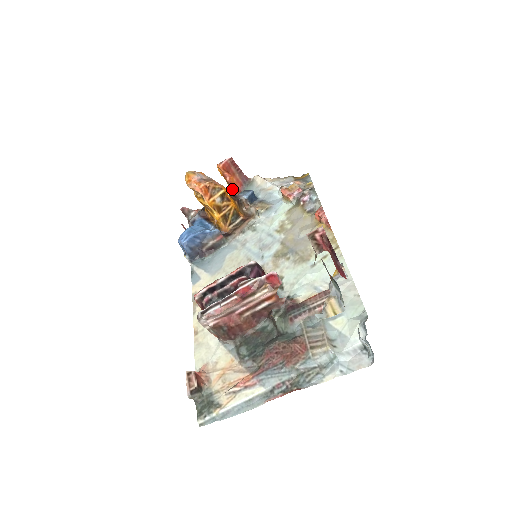
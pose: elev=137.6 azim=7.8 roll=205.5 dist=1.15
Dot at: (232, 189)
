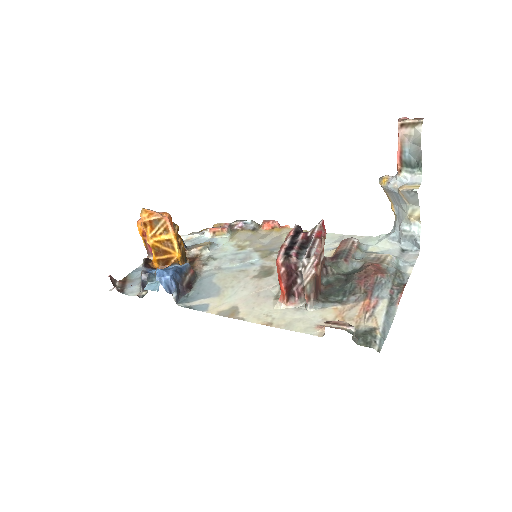
Dot at: (148, 251)
